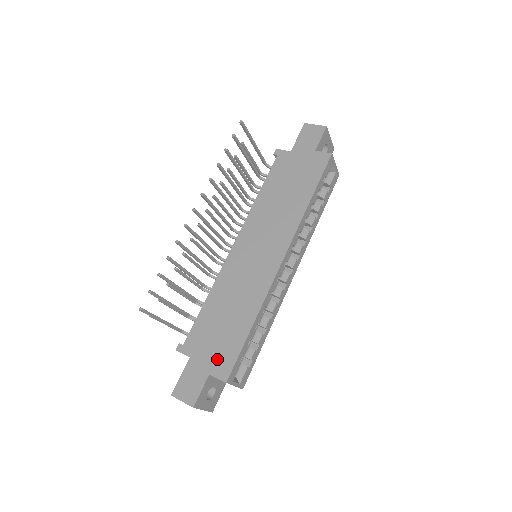
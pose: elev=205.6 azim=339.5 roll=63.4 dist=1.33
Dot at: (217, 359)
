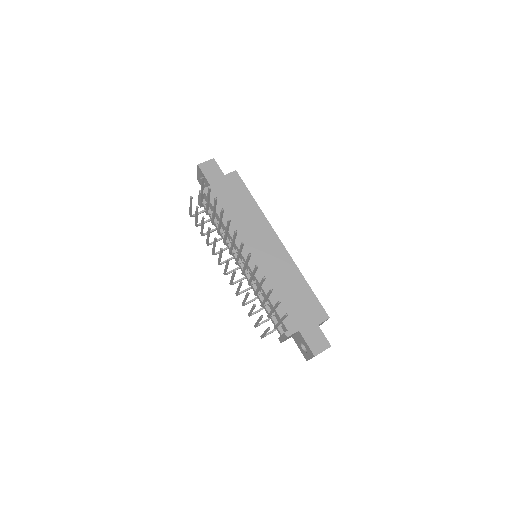
Dot at: (312, 315)
